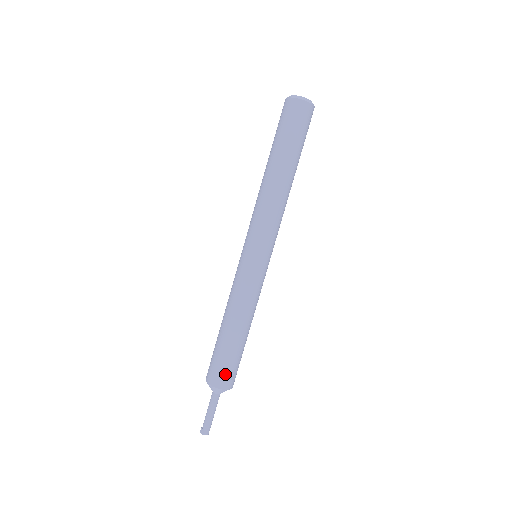
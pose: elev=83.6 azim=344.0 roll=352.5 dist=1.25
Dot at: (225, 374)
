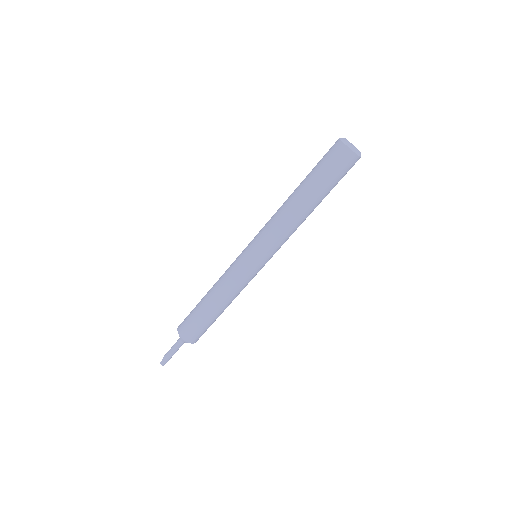
Dot at: occluded
